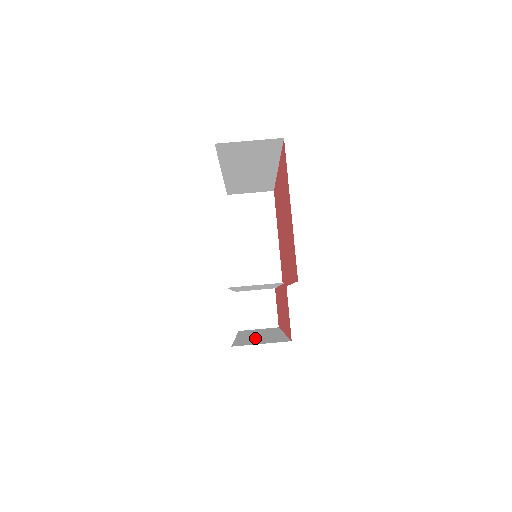
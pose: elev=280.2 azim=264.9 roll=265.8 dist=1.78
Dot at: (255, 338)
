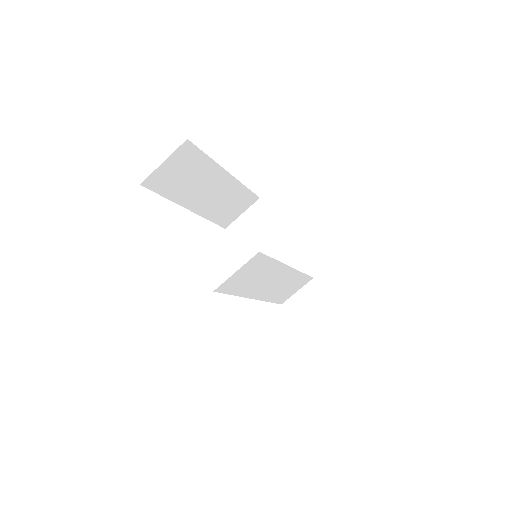
Dot at: occluded
